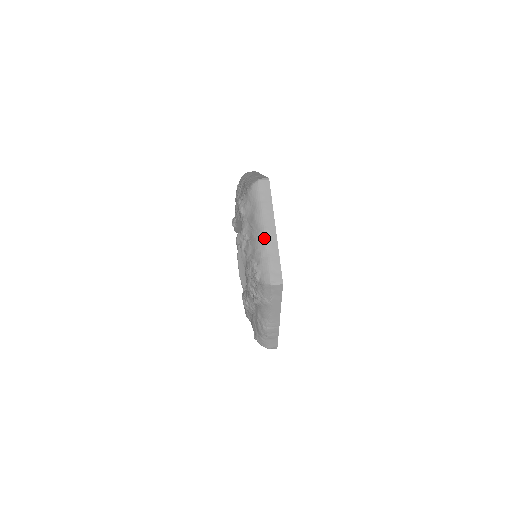
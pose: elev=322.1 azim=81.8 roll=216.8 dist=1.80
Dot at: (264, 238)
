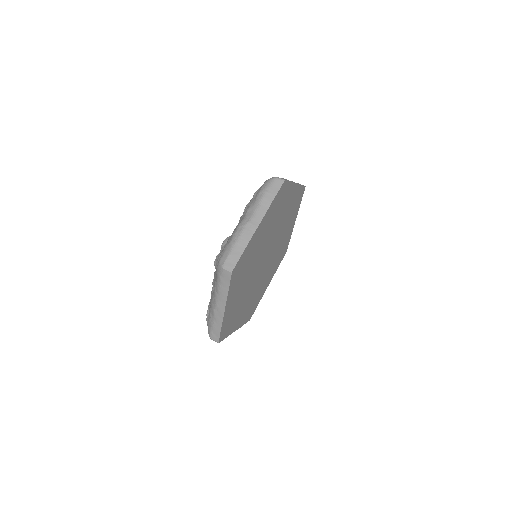
Dot at: (214, 309)
